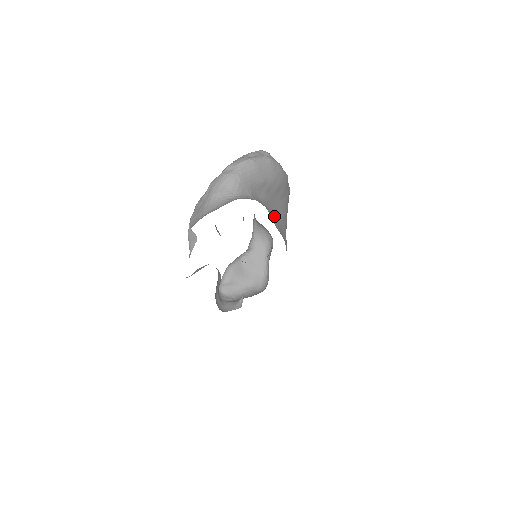
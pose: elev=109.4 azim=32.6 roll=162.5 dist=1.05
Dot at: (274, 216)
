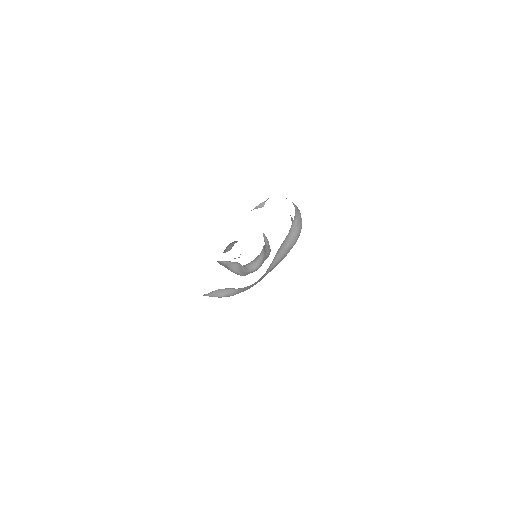
Dot at: (279, 249)
